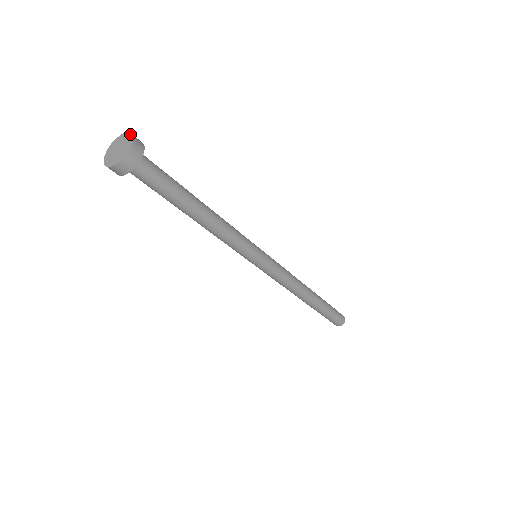
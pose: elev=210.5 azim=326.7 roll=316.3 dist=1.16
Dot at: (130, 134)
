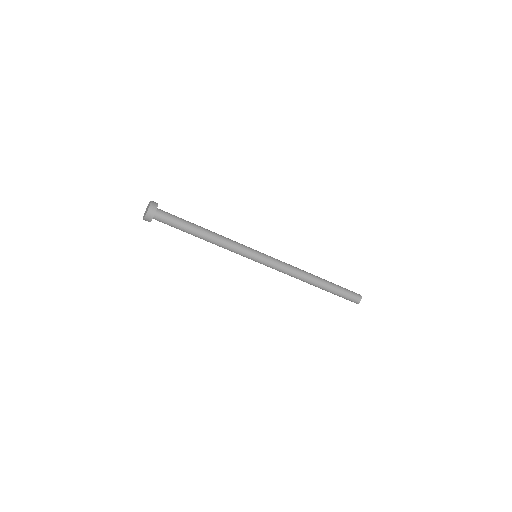
Dot at: (150, 201)
